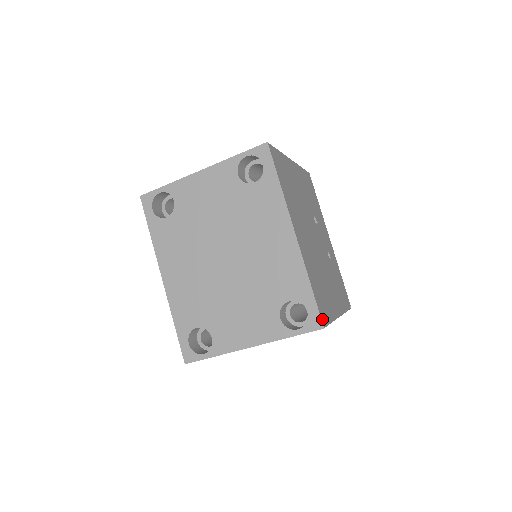
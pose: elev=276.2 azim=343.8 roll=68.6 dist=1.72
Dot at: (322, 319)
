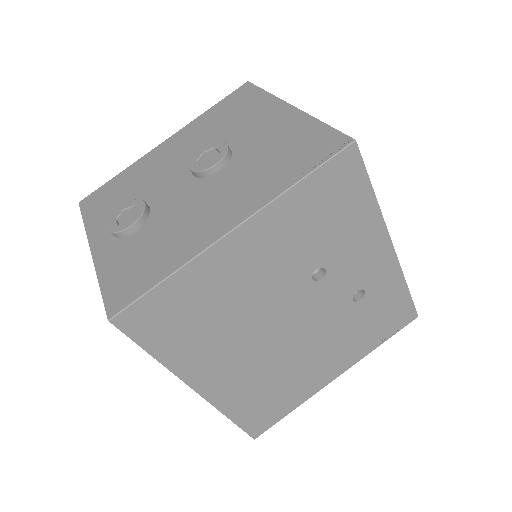
Dot at: (254, 433)
